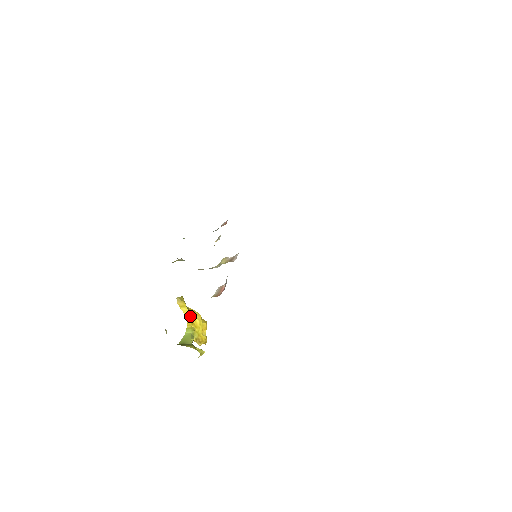
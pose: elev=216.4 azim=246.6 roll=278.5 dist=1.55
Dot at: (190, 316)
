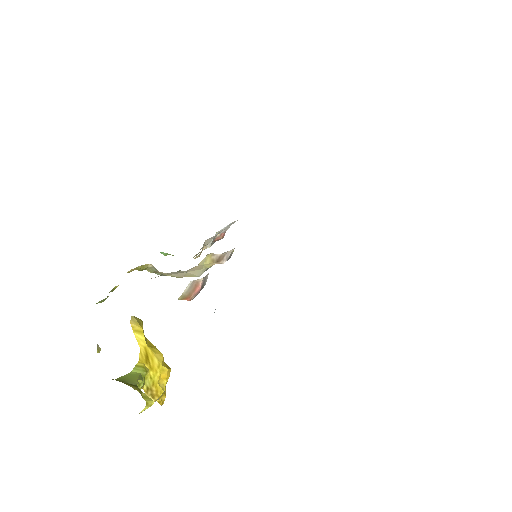
Dot at: (146, 350)
